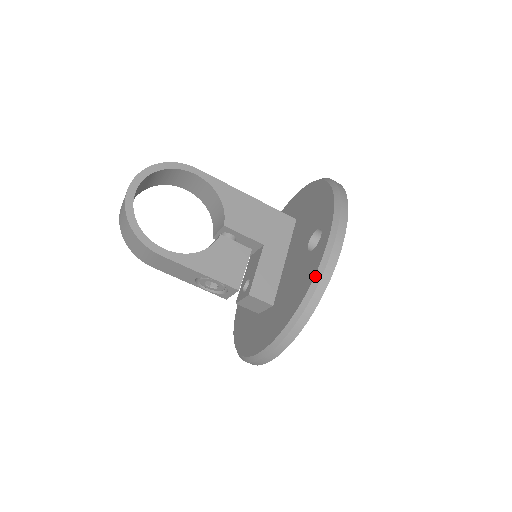
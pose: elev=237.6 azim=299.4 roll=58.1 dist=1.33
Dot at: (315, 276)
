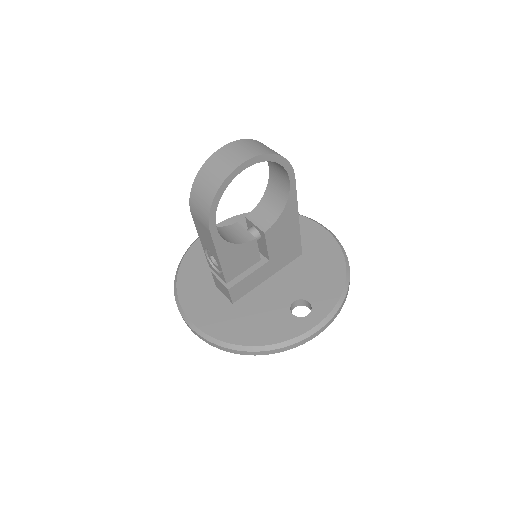
Dot at: (280, 343)
